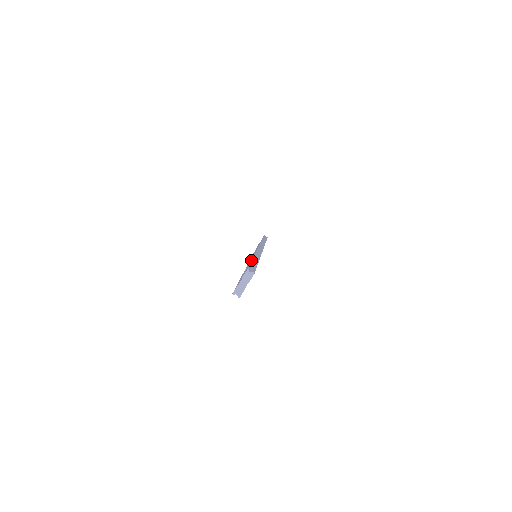
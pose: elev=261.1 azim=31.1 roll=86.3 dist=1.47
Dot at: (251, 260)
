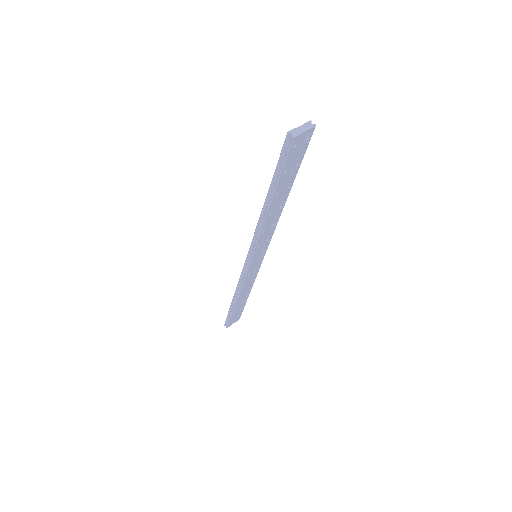
Dot at: occluded
